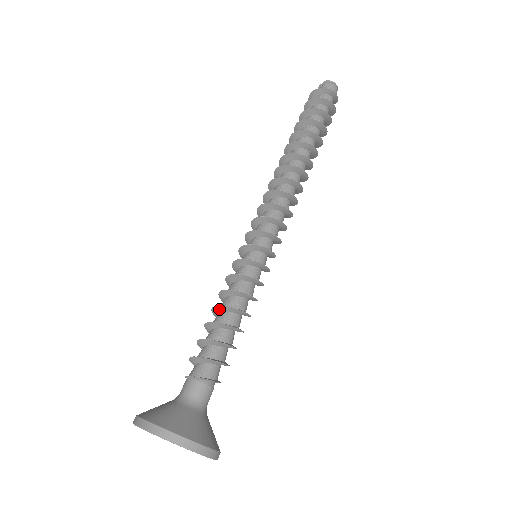
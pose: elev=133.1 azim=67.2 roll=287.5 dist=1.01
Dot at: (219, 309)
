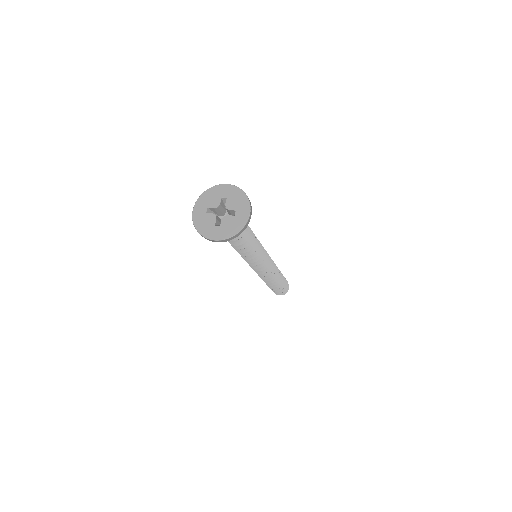
Dot at: occluded
